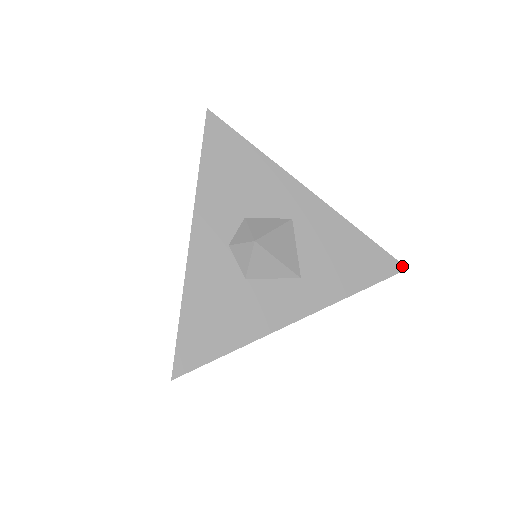
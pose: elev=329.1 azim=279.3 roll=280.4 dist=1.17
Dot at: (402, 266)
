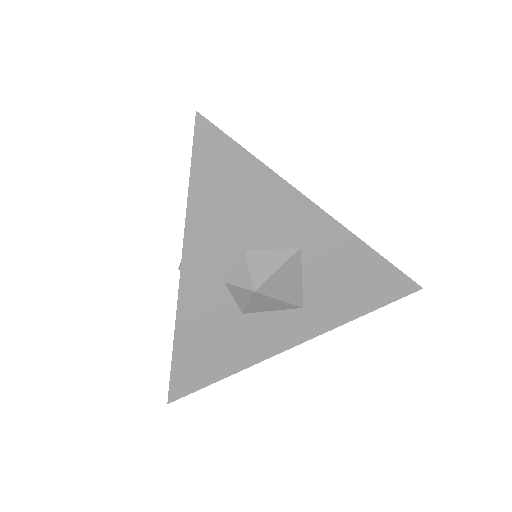
Dot at: (417, 286)
